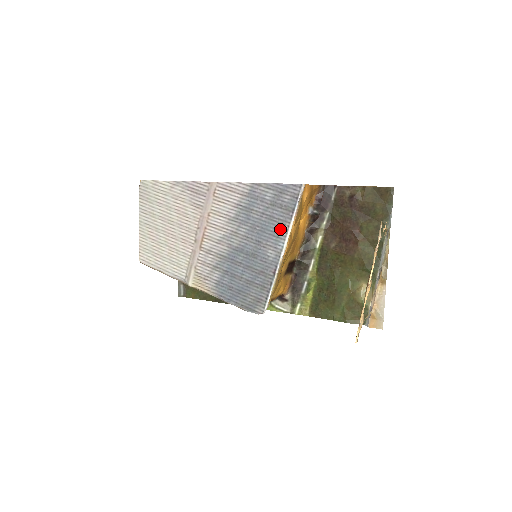
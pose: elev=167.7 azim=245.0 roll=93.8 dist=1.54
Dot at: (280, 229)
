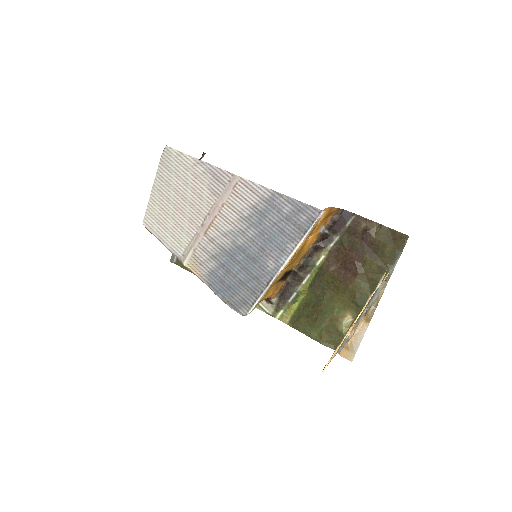
Dot at: (287, 245)
